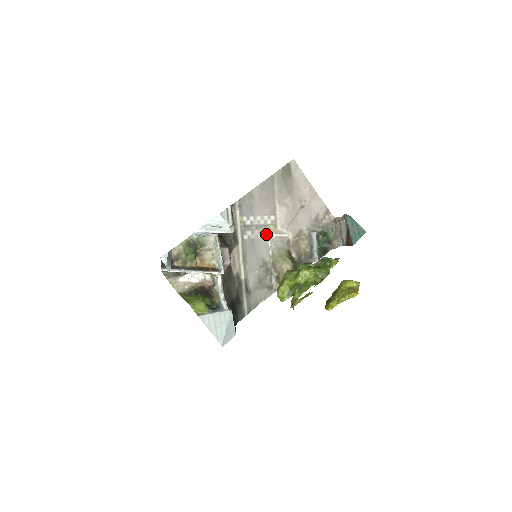
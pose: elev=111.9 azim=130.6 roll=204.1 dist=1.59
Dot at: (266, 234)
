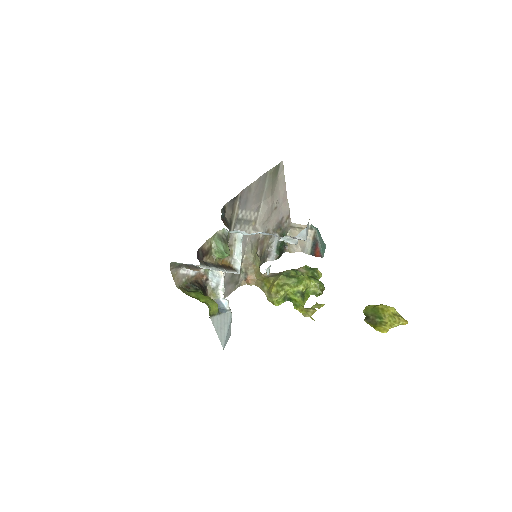
Dot at: (248, 230)
